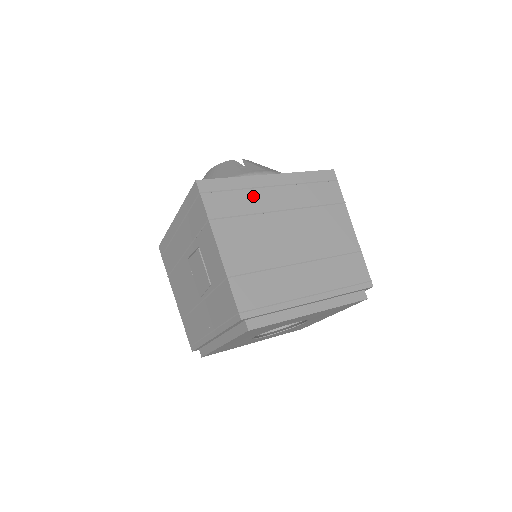
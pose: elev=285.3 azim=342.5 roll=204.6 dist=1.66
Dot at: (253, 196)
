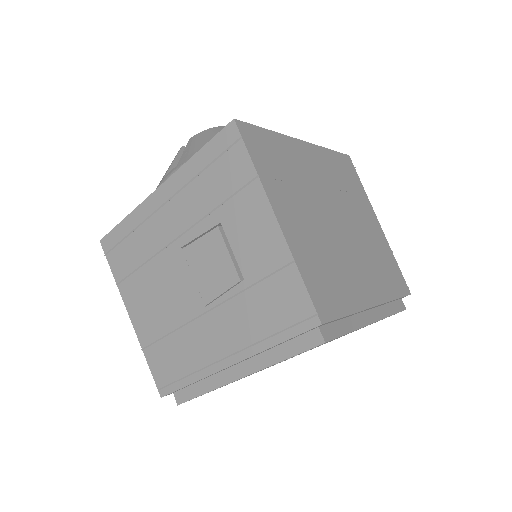
Dot at: (294, 160)
